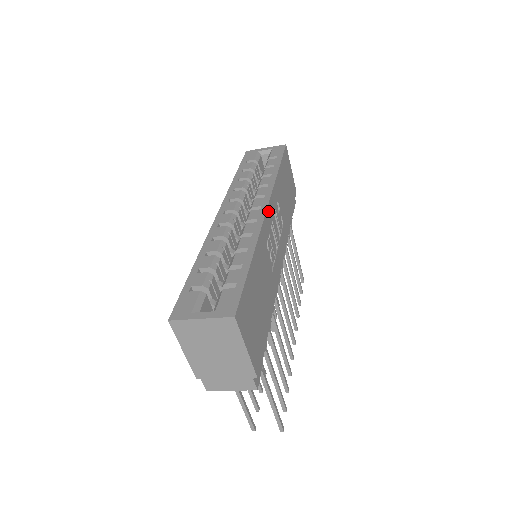
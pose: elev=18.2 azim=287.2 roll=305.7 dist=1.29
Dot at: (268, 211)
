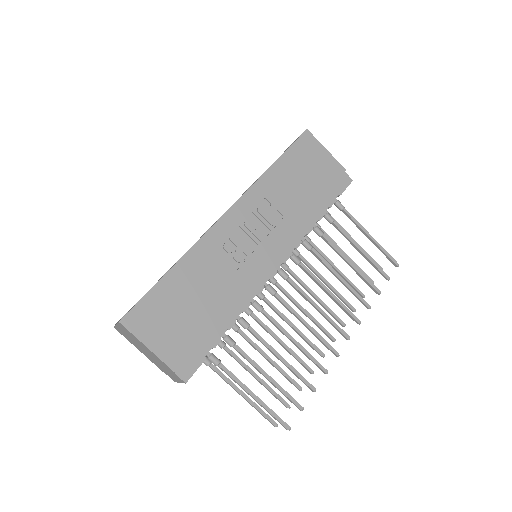
Dot at: (229, 215)
